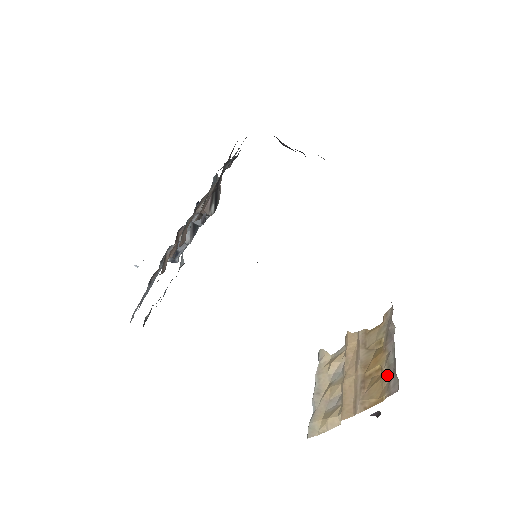
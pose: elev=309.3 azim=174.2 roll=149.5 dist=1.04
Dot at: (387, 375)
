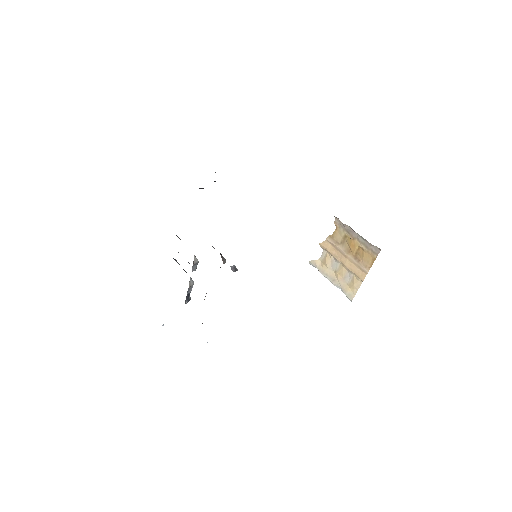
Dot at: (367, 248)
